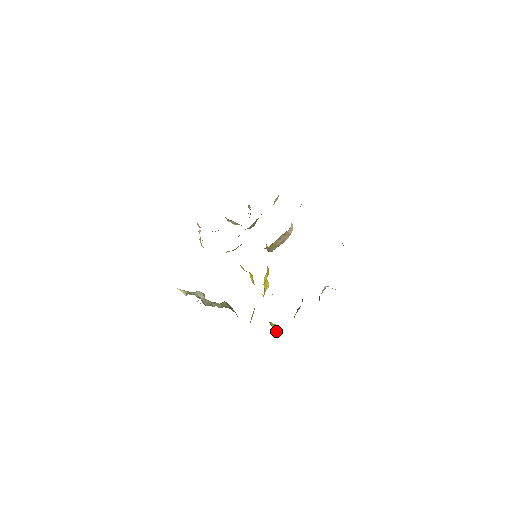
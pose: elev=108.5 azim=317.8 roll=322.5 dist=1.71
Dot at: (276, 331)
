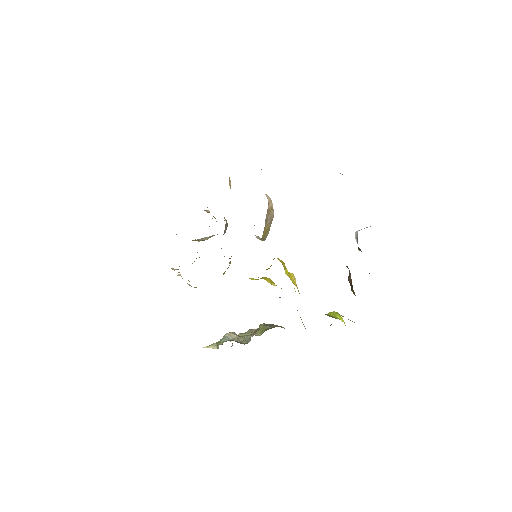
Dot at: (340, 318)
